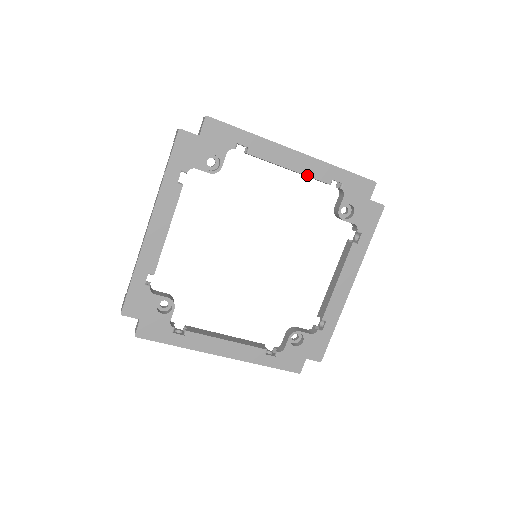
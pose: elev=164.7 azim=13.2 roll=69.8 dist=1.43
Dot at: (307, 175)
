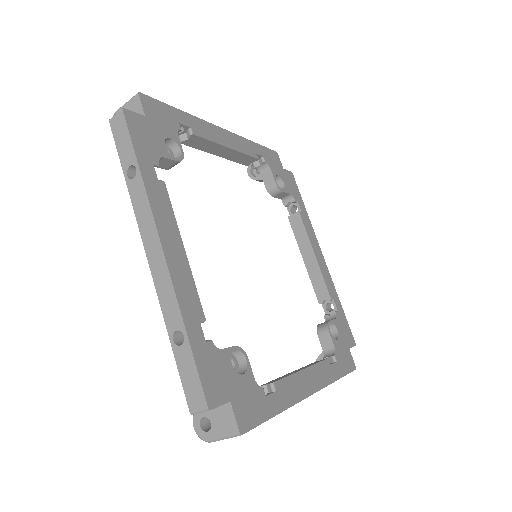
Dot at: (322, 272)
